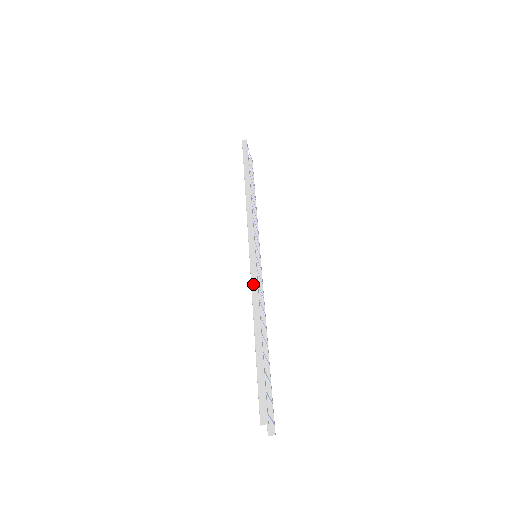
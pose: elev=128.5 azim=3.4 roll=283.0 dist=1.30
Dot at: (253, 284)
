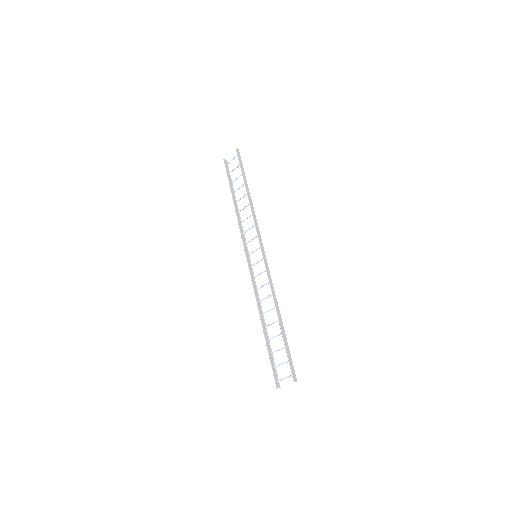
Dot at: (270, 281)
